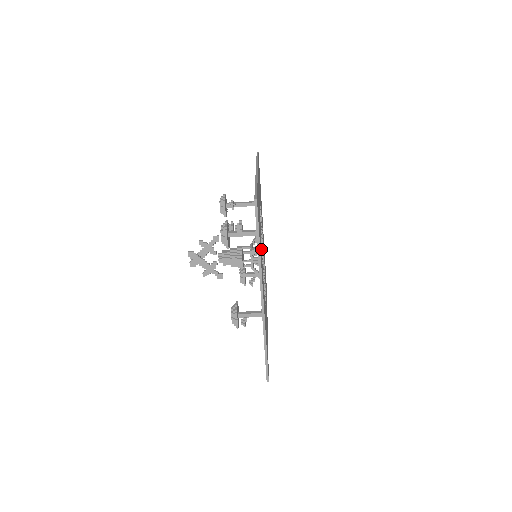
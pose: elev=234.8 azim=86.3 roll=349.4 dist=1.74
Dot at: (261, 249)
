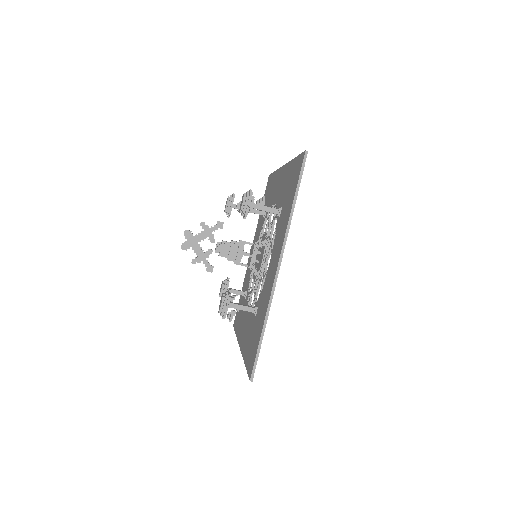
Dot at: occluded
